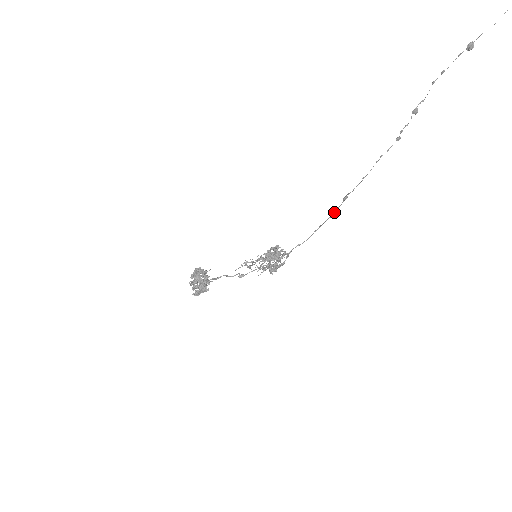
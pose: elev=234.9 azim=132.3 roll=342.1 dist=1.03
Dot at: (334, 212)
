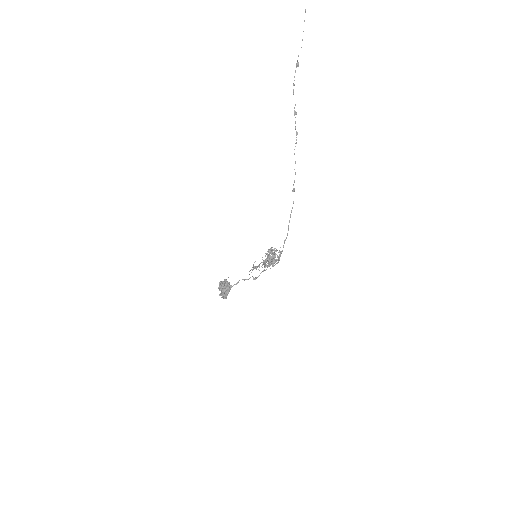
Dot at: (293, 203)
